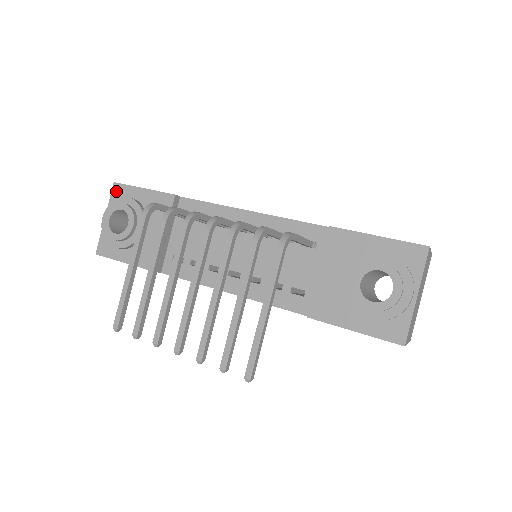
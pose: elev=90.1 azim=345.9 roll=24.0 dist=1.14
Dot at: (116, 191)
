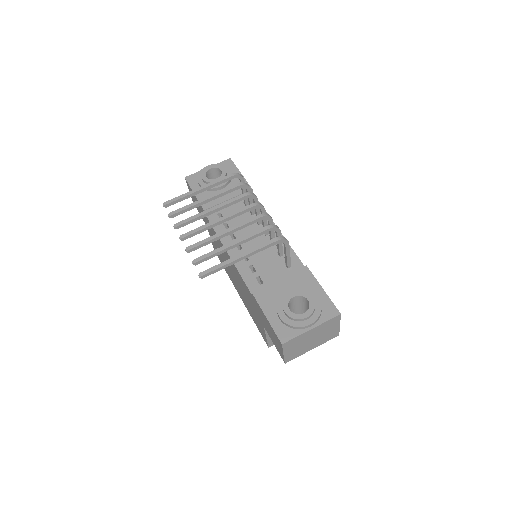
Dot at: (227, 162)
